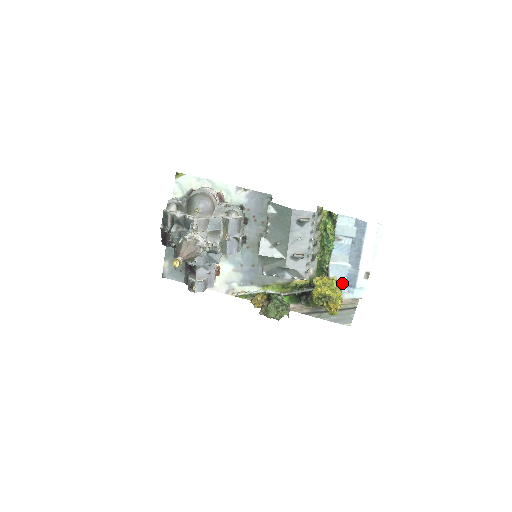
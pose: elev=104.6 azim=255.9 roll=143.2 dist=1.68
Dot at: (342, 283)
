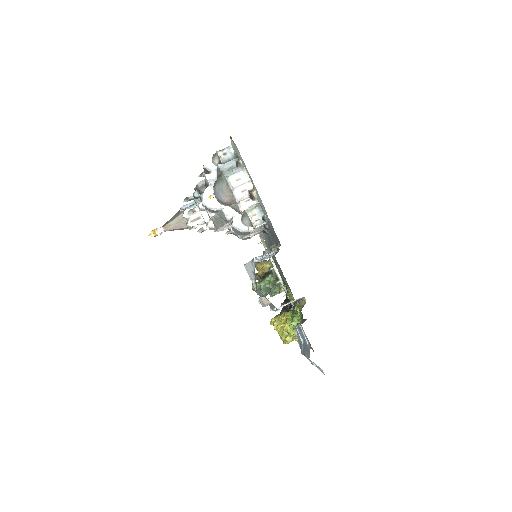
Dot at: occluded
